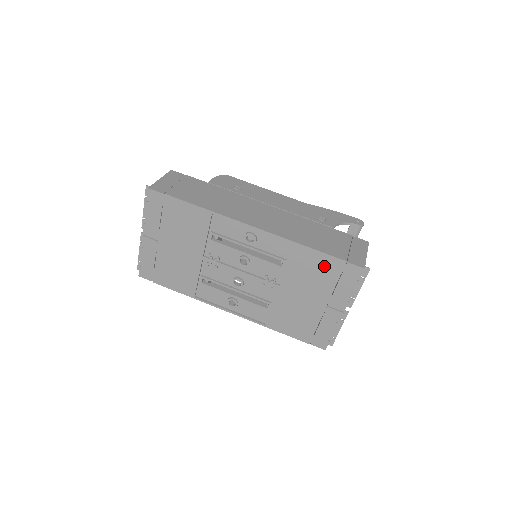
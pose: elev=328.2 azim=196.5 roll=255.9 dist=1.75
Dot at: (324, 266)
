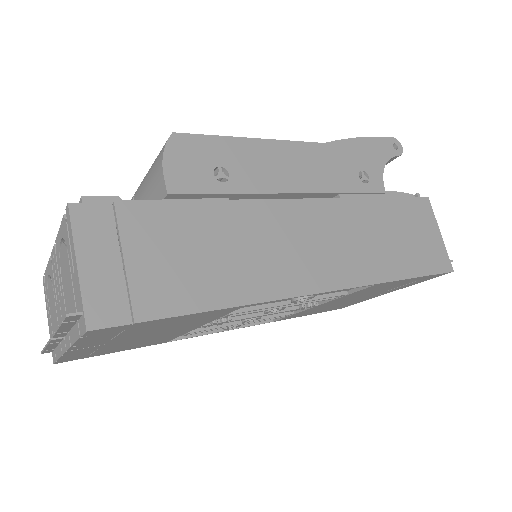
Dot at: (401, 283)
